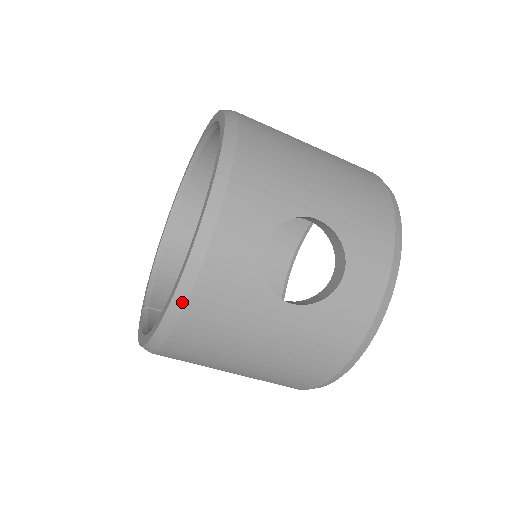
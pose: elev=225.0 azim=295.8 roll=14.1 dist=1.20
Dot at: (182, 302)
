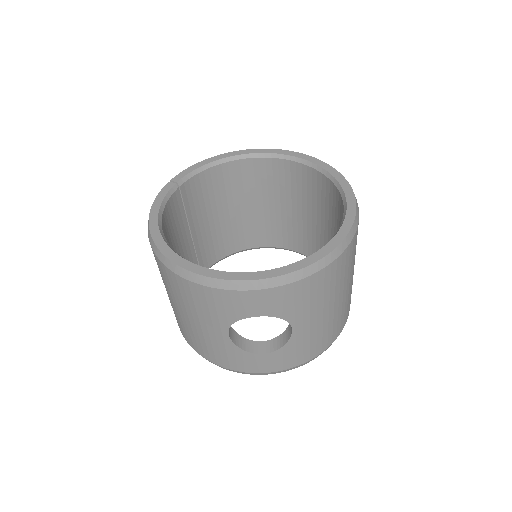
Dot at: (195, 280)
